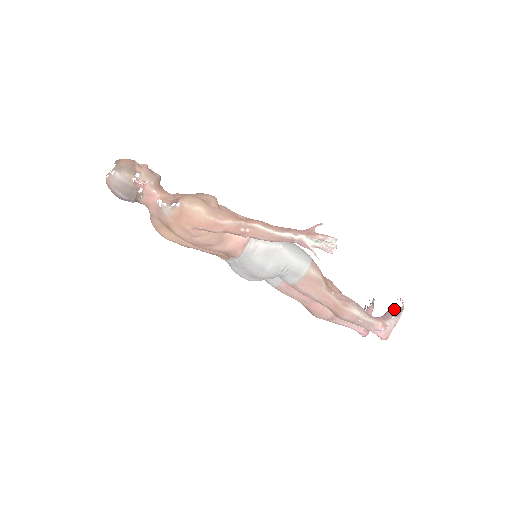
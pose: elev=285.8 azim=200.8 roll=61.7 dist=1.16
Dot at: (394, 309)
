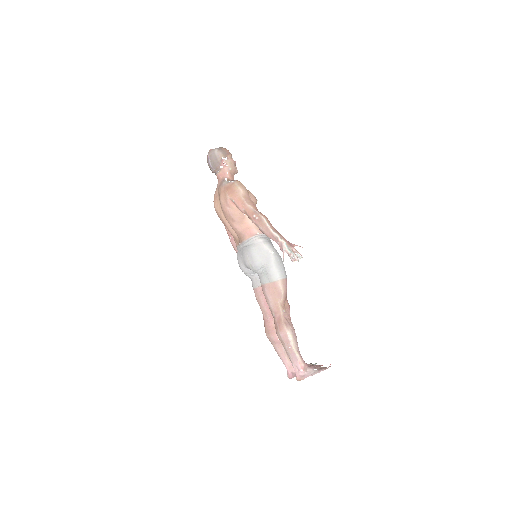
Dot at: occluded
